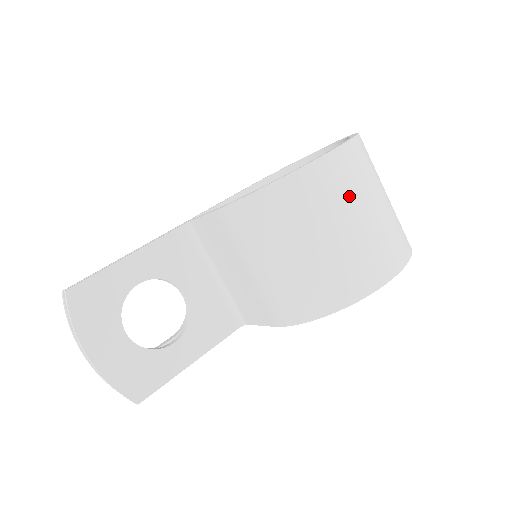
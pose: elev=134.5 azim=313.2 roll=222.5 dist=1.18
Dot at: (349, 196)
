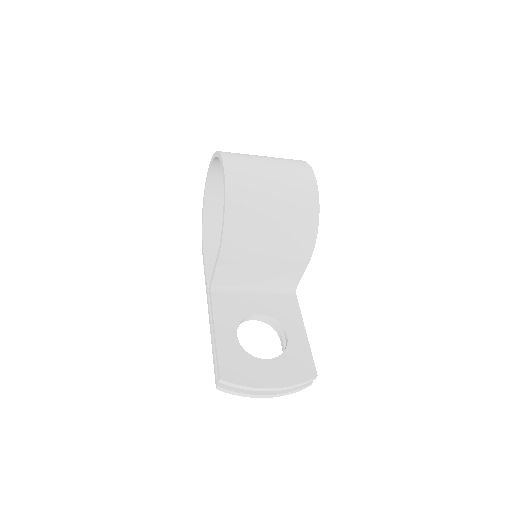
Dot at: (255, 171)
